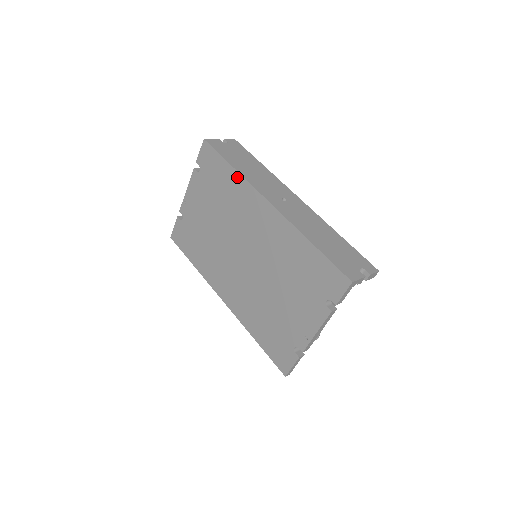
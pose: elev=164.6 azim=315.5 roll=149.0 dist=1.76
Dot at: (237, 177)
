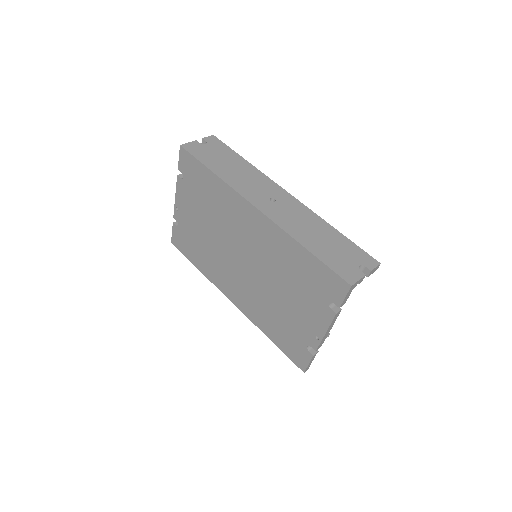
Dot at: (220, 183)
